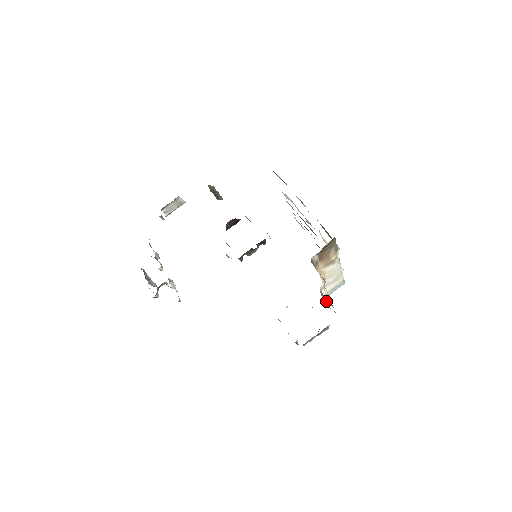
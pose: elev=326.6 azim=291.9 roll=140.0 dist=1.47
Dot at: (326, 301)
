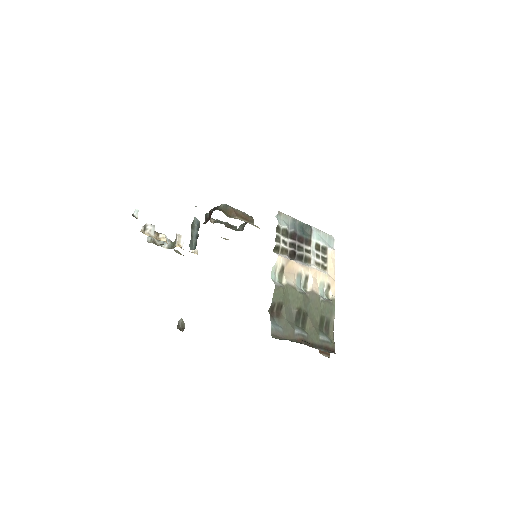
Dot at: occluded
